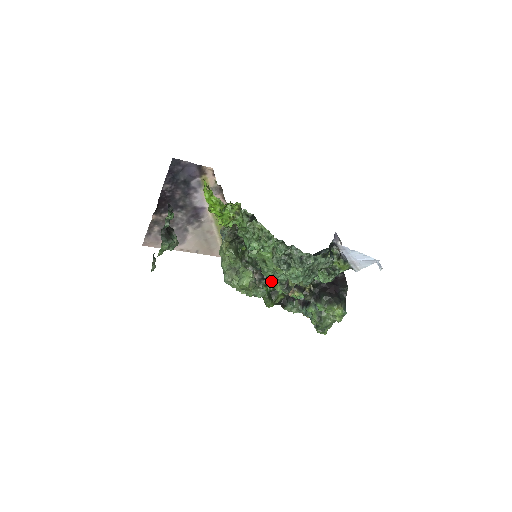
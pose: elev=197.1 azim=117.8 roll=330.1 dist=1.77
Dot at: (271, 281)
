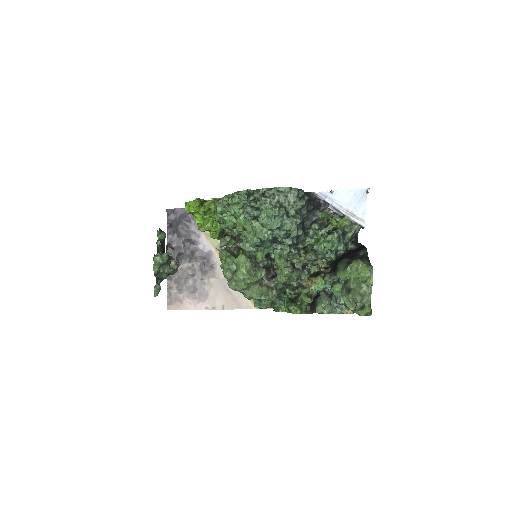
Dot at: (279, 273)
